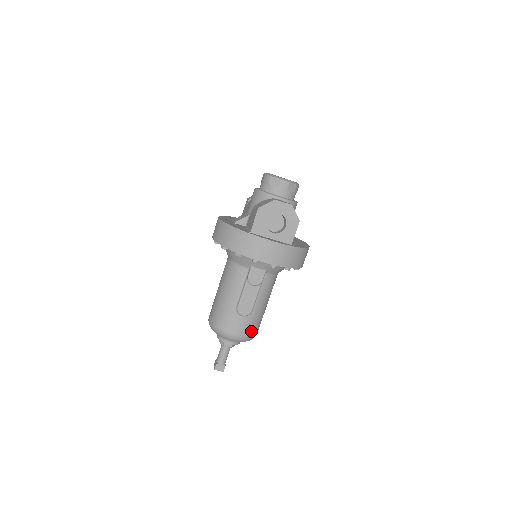
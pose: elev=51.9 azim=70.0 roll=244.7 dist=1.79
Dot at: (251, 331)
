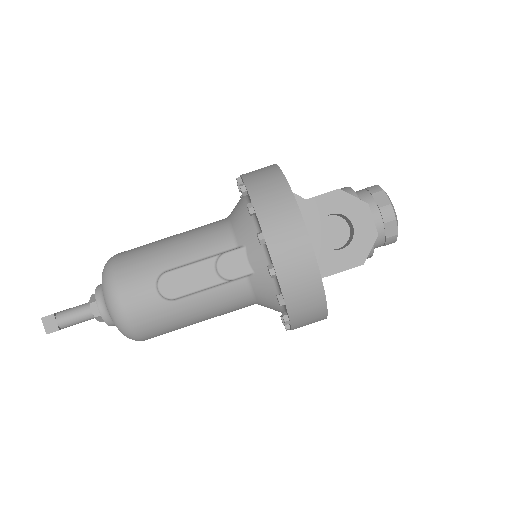
Dot at: (142, 323)
